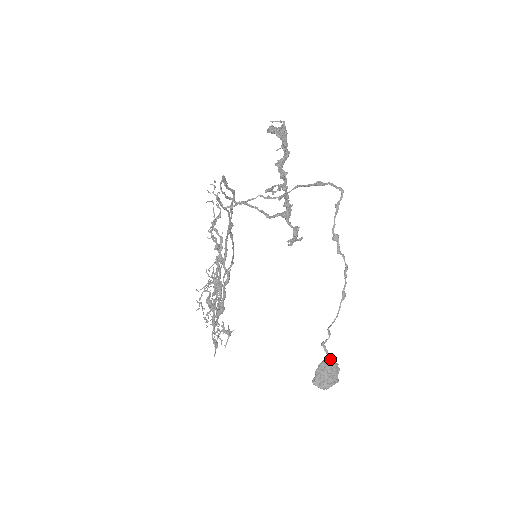
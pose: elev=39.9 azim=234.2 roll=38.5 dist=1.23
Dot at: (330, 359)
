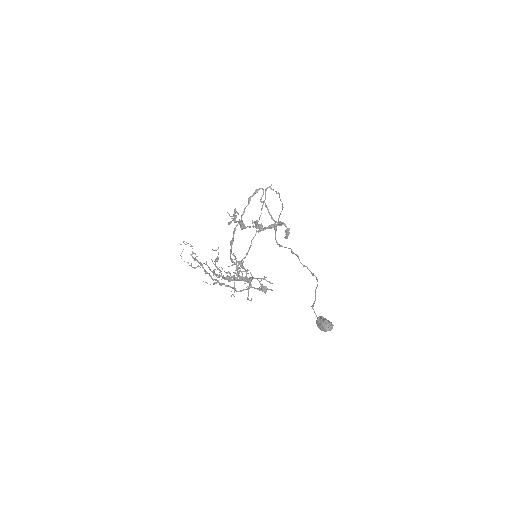
Dot at: occluded
